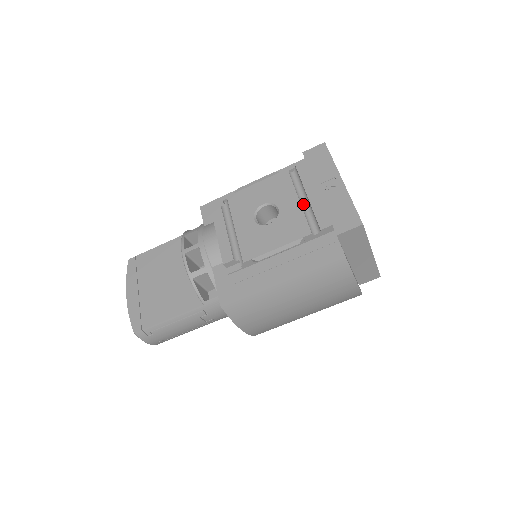
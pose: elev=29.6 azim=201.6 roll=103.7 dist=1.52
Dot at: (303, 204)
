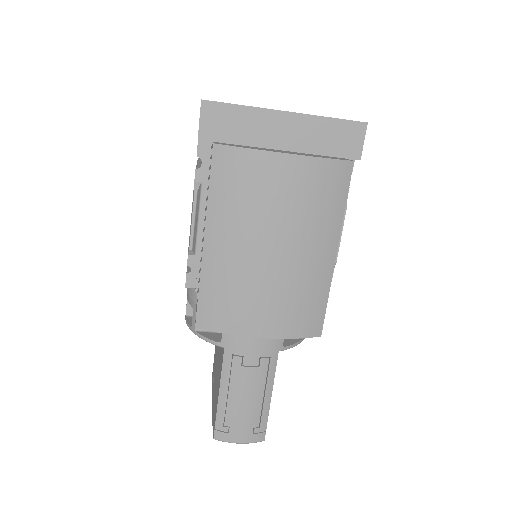
Dot at: occluded
